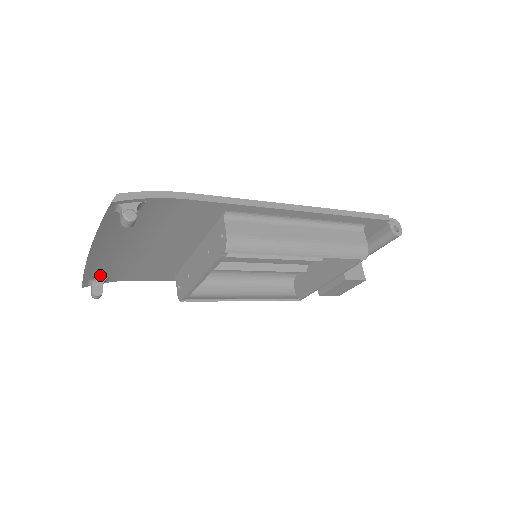
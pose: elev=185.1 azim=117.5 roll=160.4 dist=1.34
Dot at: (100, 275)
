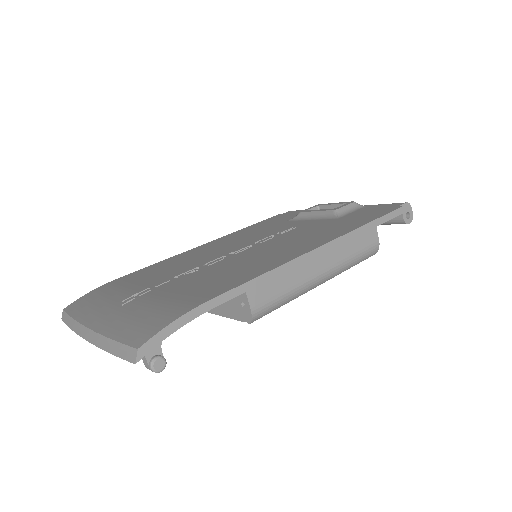
Dot at: occluded
